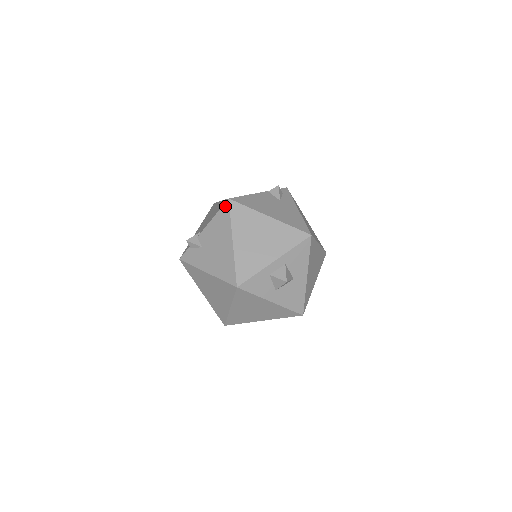
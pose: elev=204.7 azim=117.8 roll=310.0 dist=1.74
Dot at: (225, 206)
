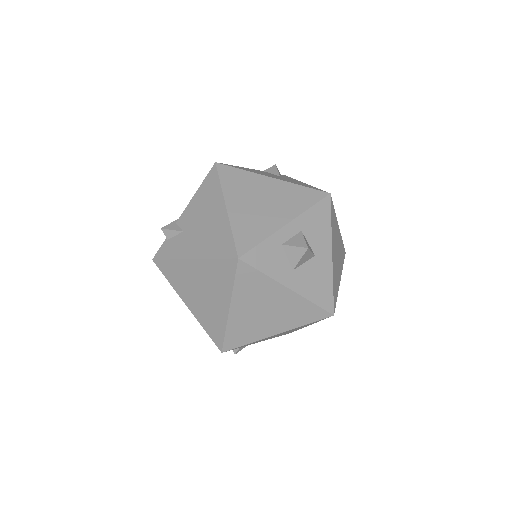
Dot at: (211, 172)
